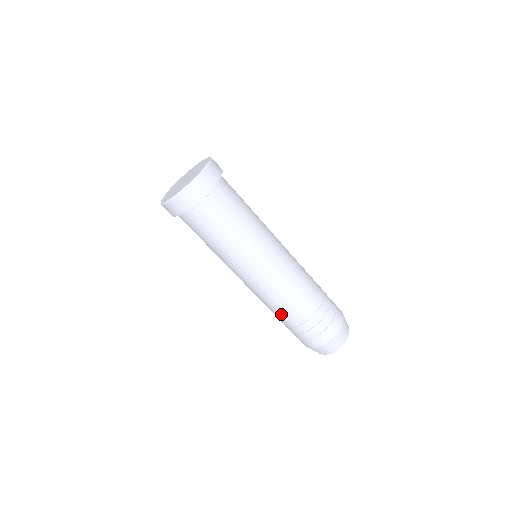
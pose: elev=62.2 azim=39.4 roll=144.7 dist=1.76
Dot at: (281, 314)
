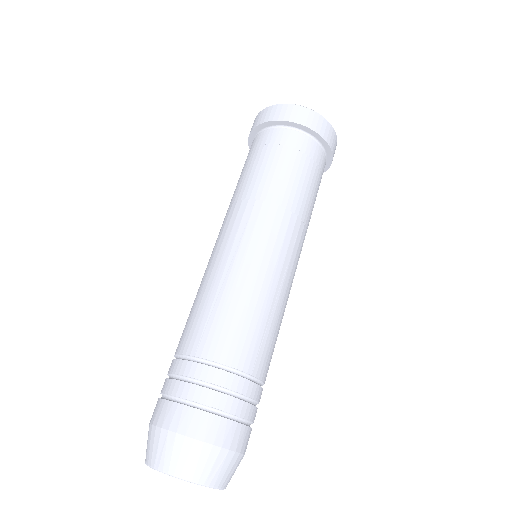
Dot at: (206, 325)
